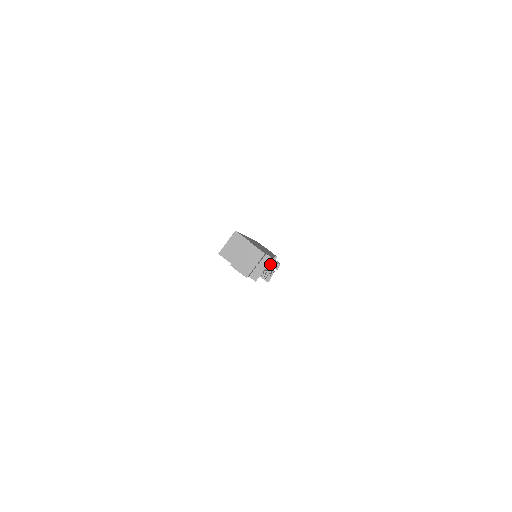
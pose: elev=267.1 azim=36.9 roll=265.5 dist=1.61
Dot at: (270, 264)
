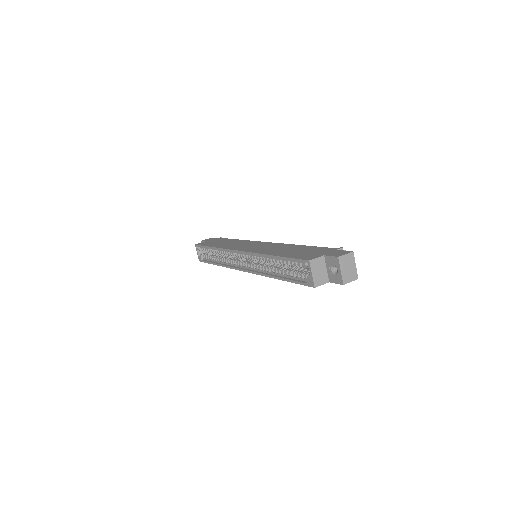
Dot at: occluded
